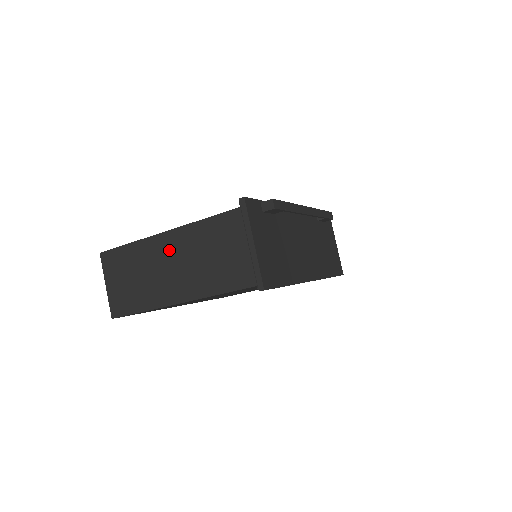
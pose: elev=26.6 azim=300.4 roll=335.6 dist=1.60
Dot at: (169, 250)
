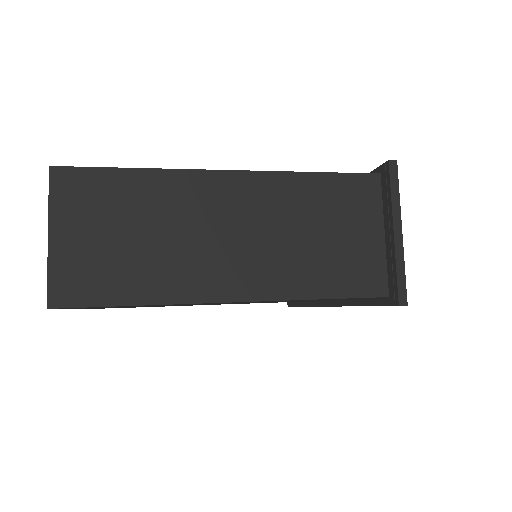
Dot at: (230, 204)
